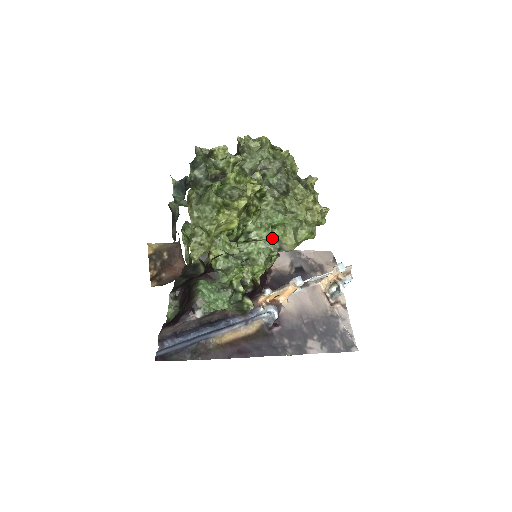
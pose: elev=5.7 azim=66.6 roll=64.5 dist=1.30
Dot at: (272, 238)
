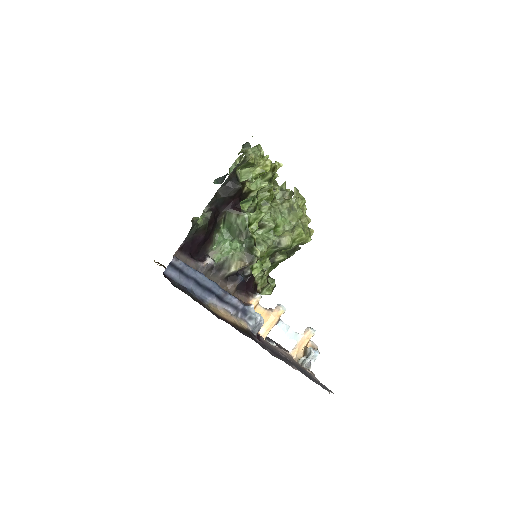
Dot at: (274, 234)
